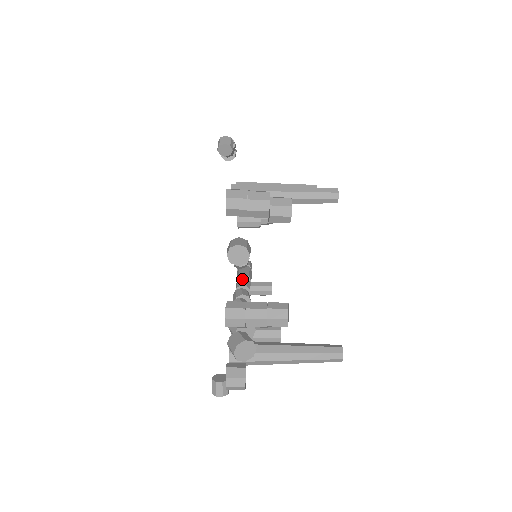
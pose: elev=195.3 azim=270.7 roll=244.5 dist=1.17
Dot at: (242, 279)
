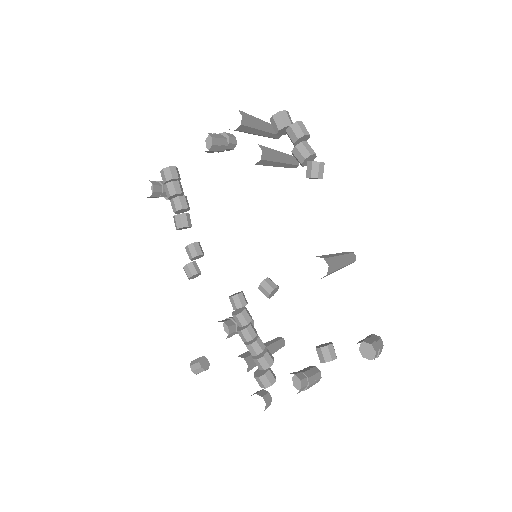
Dot at: (187, 215)
